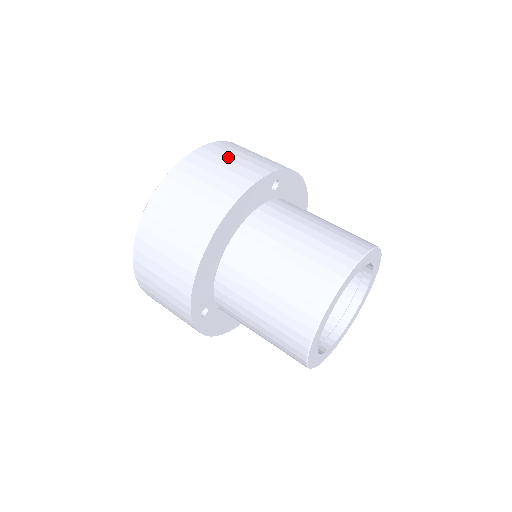
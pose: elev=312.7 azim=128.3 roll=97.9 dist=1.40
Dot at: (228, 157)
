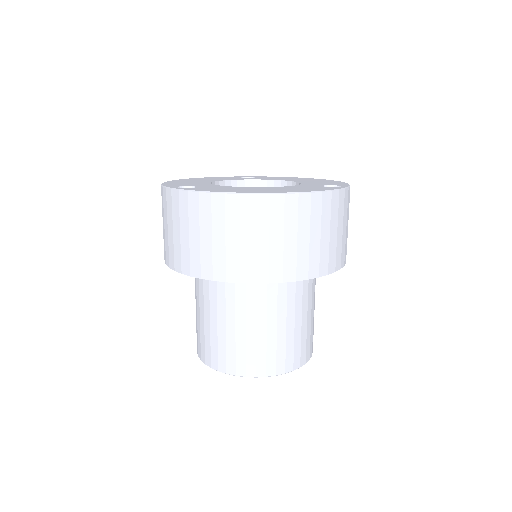
Dot at: (340, 224)
